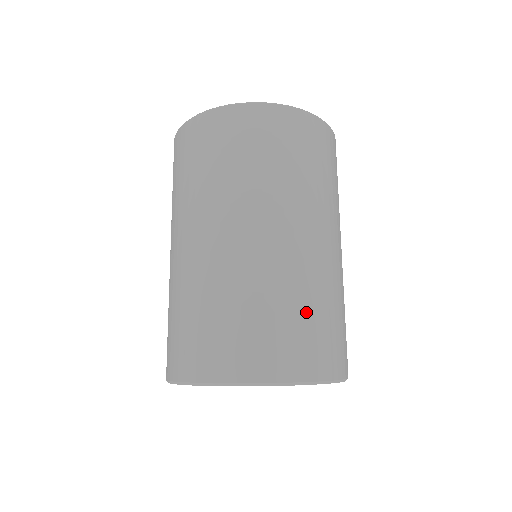
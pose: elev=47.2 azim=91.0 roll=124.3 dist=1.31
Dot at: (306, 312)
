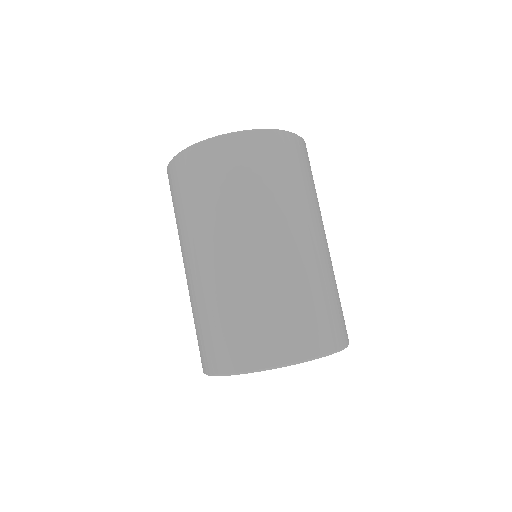
Dot at: (305, 302)
